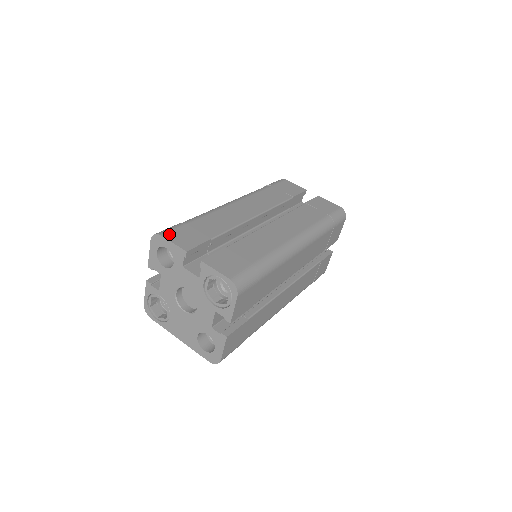
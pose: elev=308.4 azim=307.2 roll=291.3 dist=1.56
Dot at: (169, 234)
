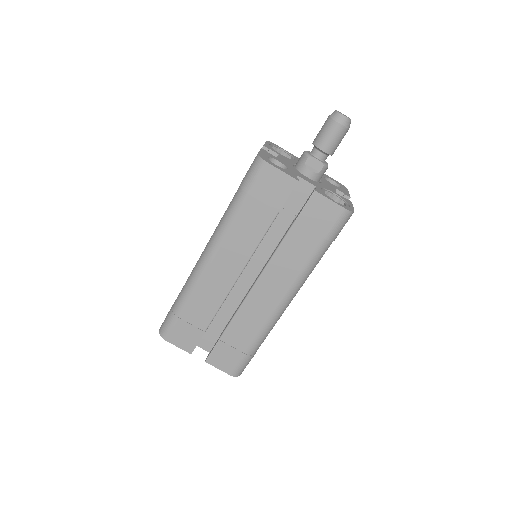
Dot at: (171, 337)
